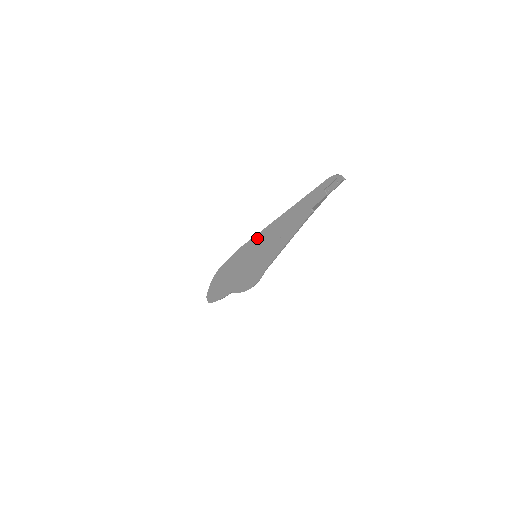
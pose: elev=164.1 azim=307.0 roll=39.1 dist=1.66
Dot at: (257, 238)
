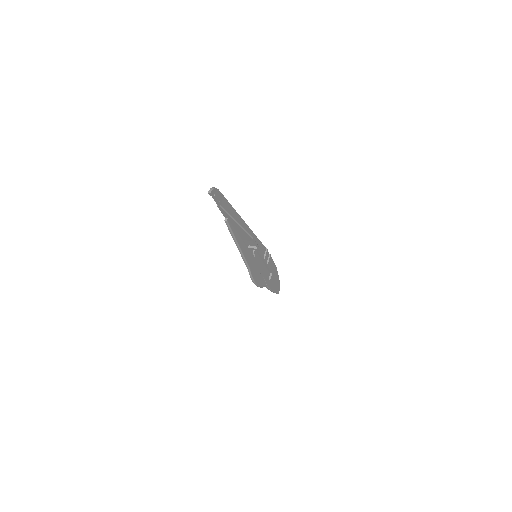
Dot at: occluded
